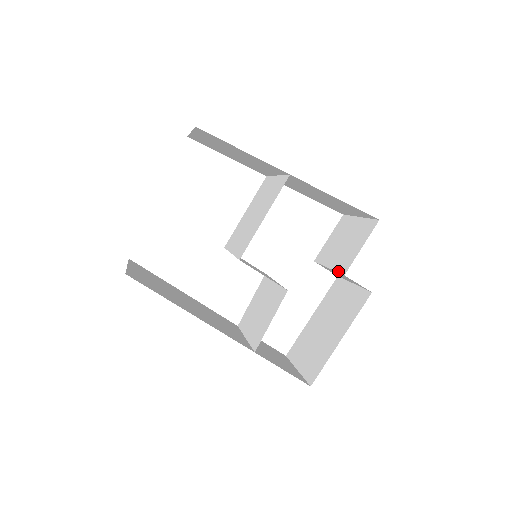
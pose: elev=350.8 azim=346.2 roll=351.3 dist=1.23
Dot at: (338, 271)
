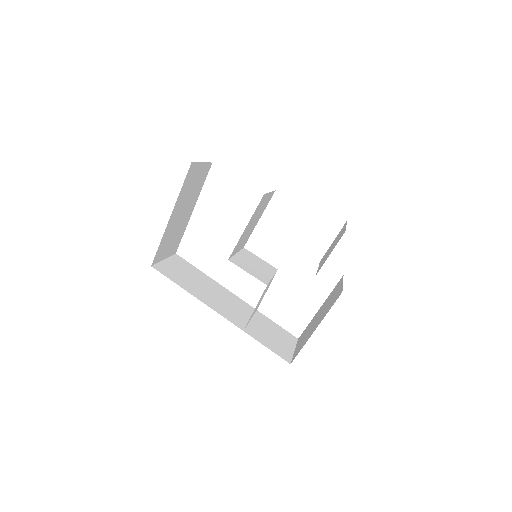
Dot at: occluded
